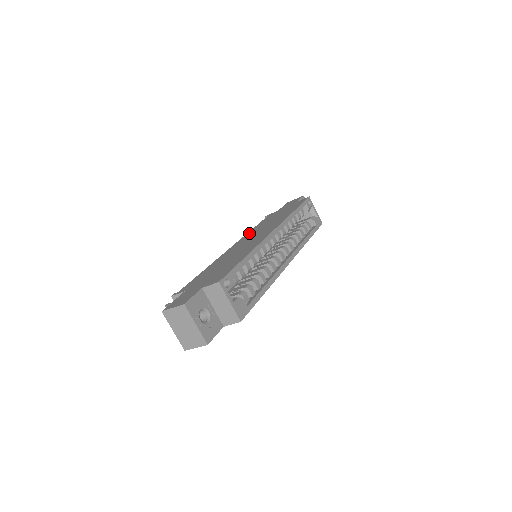
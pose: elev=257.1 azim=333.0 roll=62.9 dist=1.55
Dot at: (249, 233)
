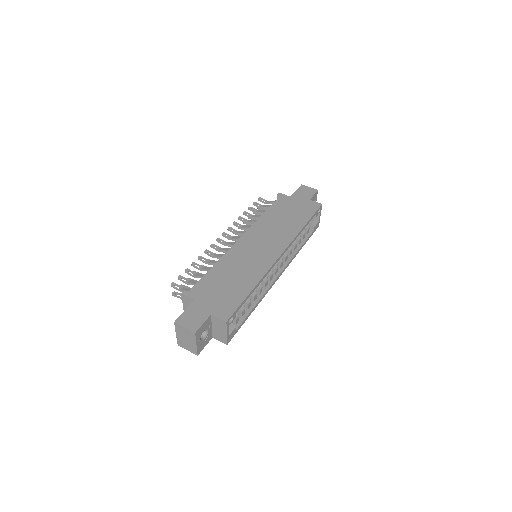
Dot at: (259, 224)
